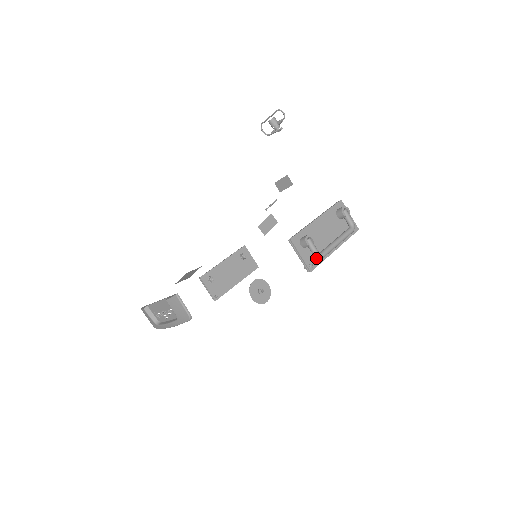
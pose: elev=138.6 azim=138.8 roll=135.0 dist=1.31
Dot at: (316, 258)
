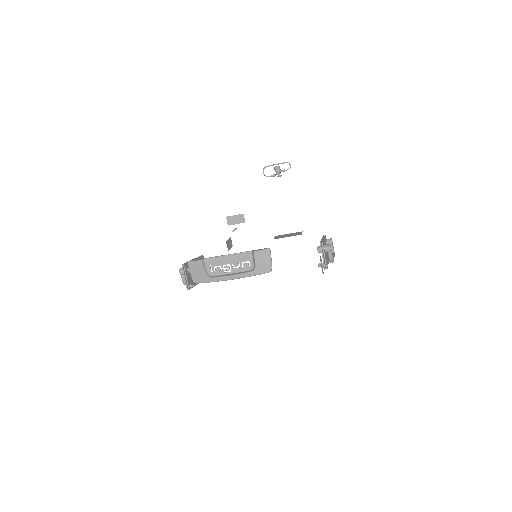
Dot at: occluded
